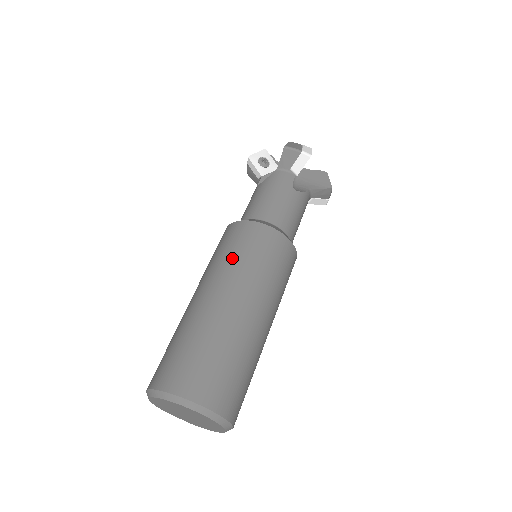
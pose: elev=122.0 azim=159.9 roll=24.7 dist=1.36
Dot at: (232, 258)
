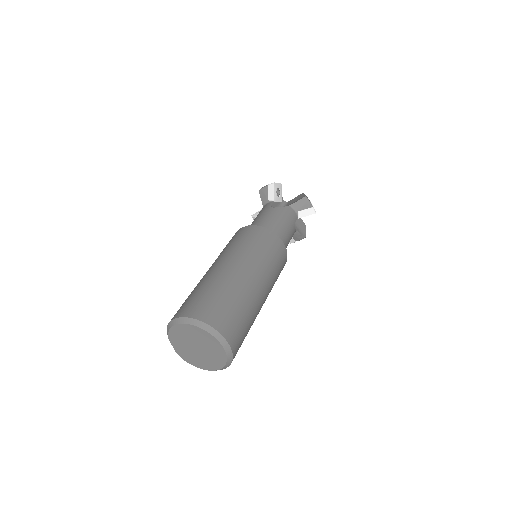
Dot at: (262, 254)
